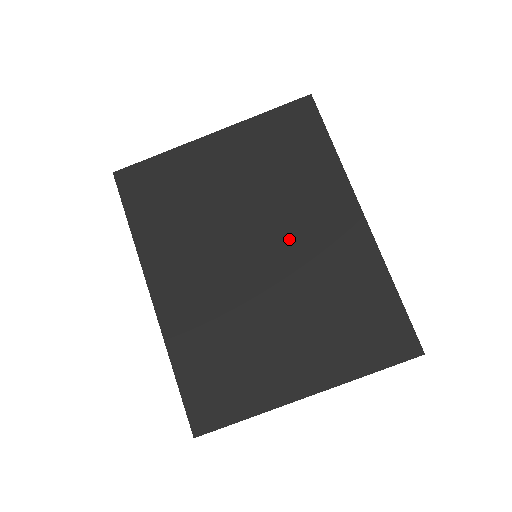
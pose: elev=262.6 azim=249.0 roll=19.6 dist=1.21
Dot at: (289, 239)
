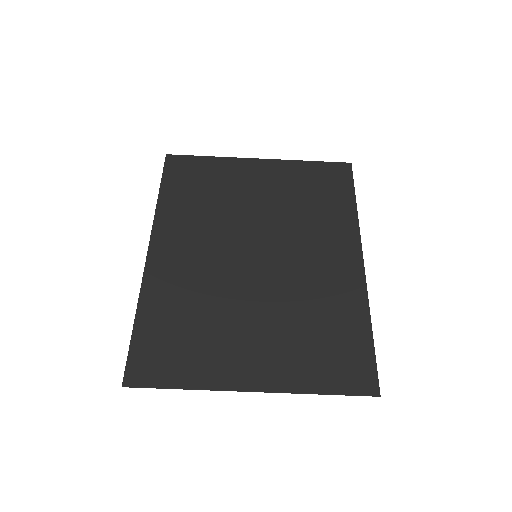
Dot at: (291, 254)
